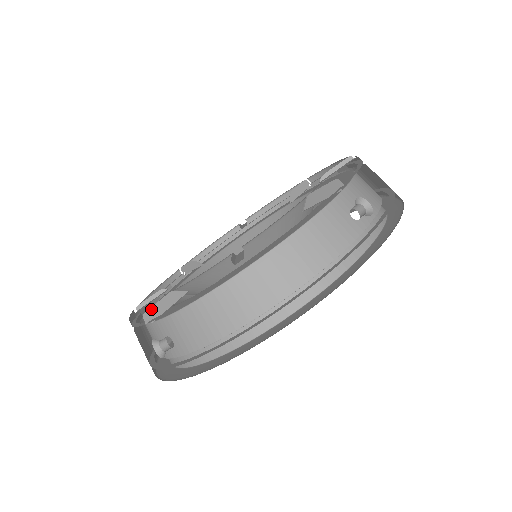
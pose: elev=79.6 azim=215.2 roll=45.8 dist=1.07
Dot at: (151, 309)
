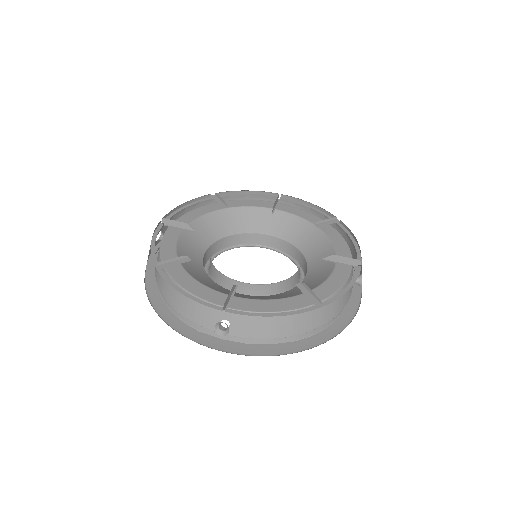
Dot at: (227, 299)
